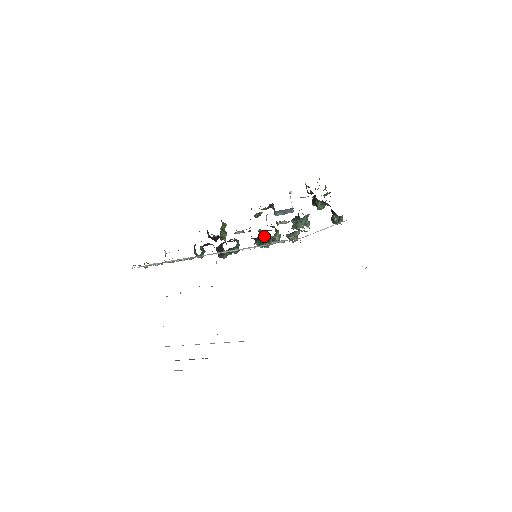
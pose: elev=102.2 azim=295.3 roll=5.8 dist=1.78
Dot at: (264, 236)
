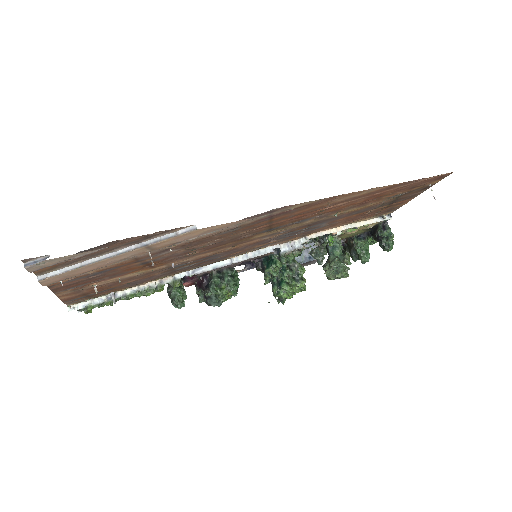
Dot at: occluded
